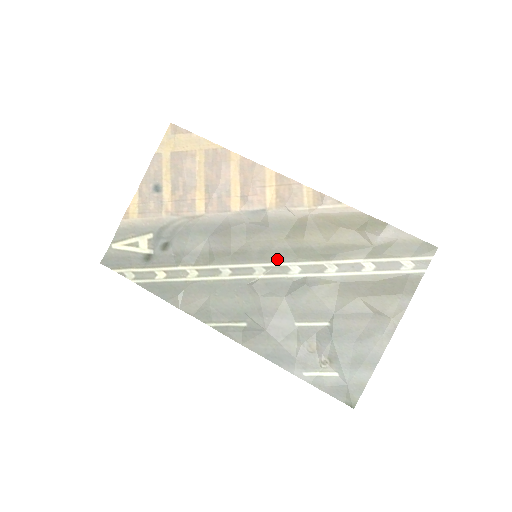
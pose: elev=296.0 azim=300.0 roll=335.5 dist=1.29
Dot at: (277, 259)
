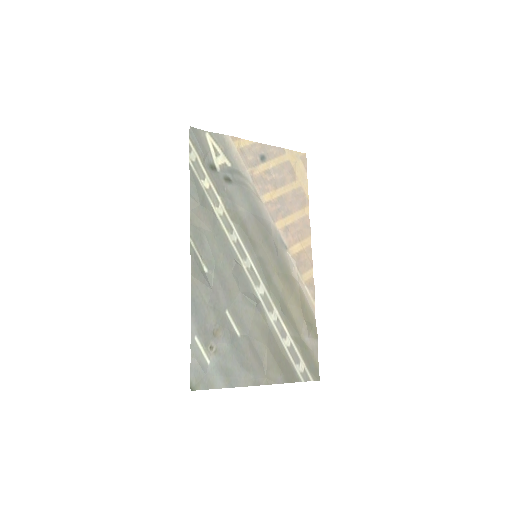
Dot at: (261, 273)
